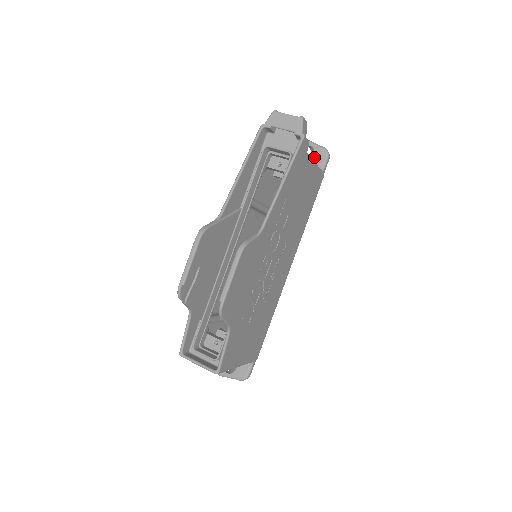
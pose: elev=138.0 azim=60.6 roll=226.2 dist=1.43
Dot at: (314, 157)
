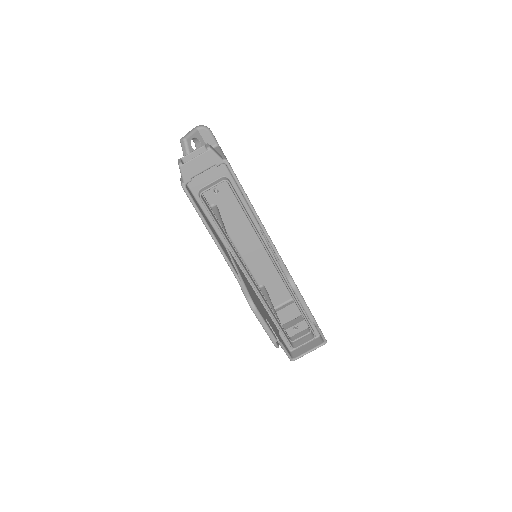
Dot at: (202, 143)
